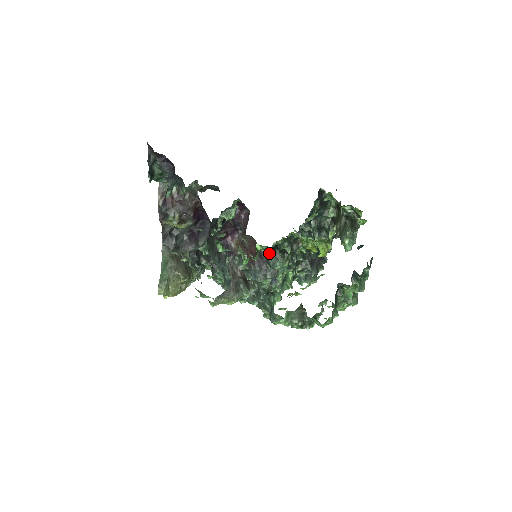
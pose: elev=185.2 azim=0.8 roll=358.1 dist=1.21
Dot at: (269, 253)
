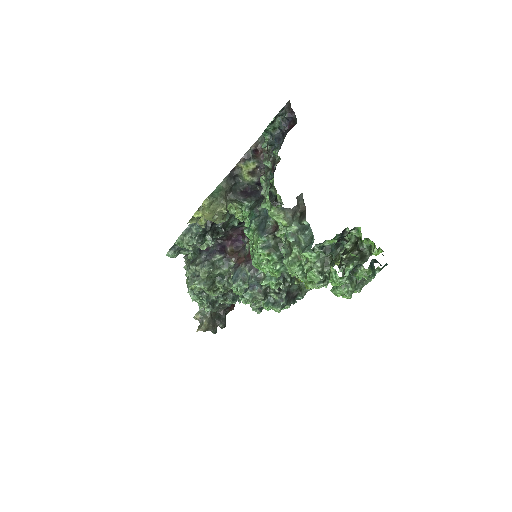
Dot at: occluded
